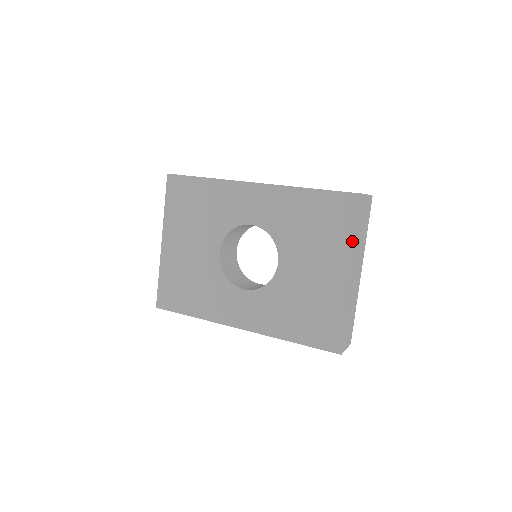
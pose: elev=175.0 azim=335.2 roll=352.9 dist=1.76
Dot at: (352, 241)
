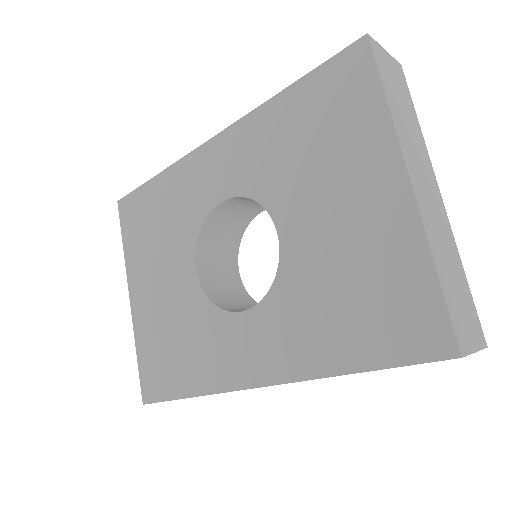
Dot at: (381, 120)
